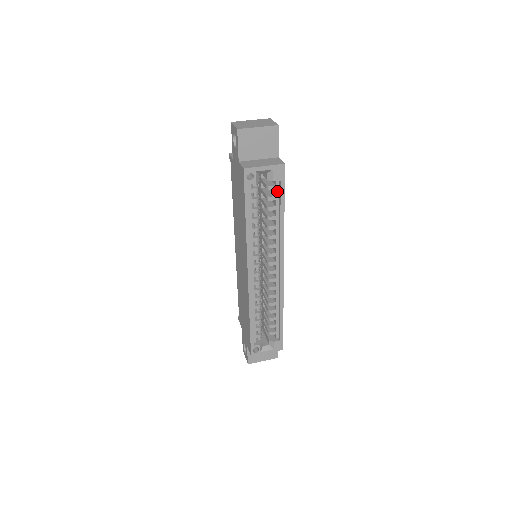
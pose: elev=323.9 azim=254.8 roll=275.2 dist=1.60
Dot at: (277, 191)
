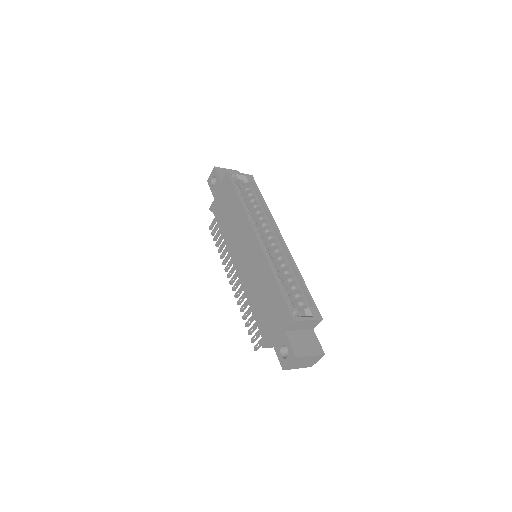
Dot at: (254, 191)
